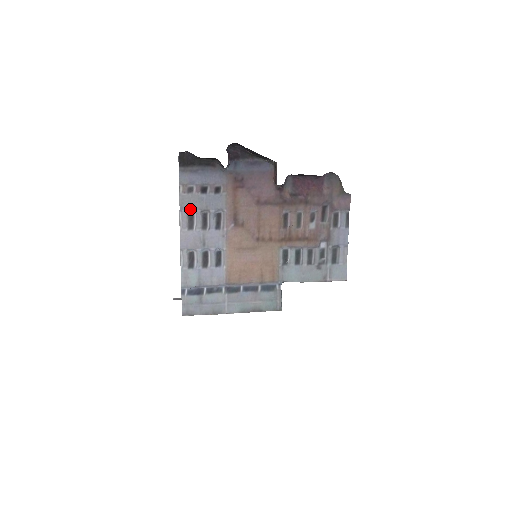
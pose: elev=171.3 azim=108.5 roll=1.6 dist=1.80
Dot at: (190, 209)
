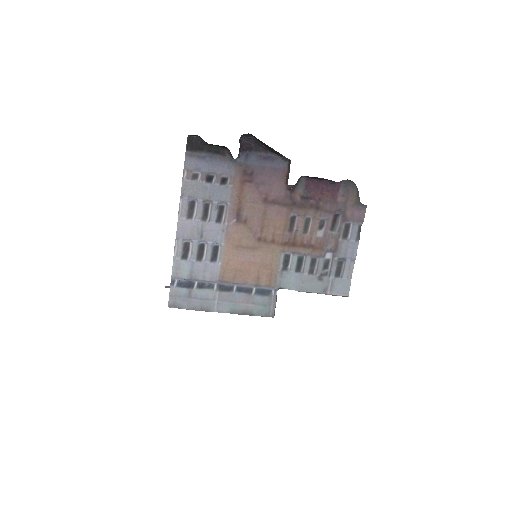
Dot at: (192, 197)
